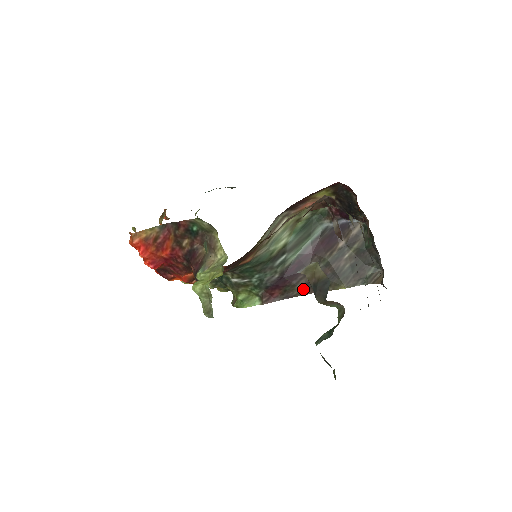
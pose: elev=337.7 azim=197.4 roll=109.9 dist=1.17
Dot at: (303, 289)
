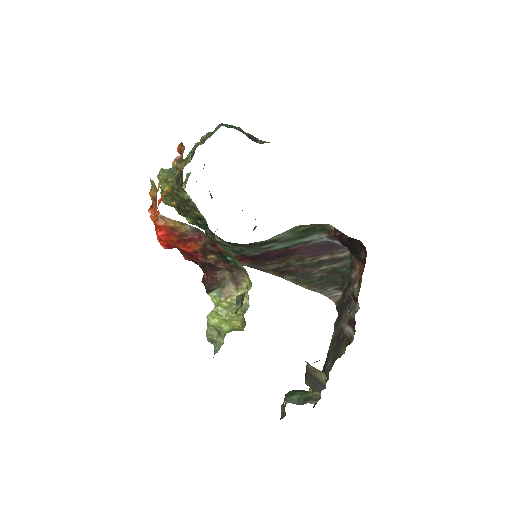
Dot at: (272, 270)
